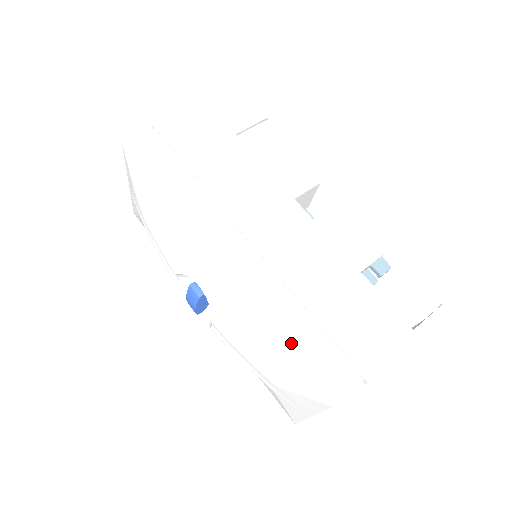
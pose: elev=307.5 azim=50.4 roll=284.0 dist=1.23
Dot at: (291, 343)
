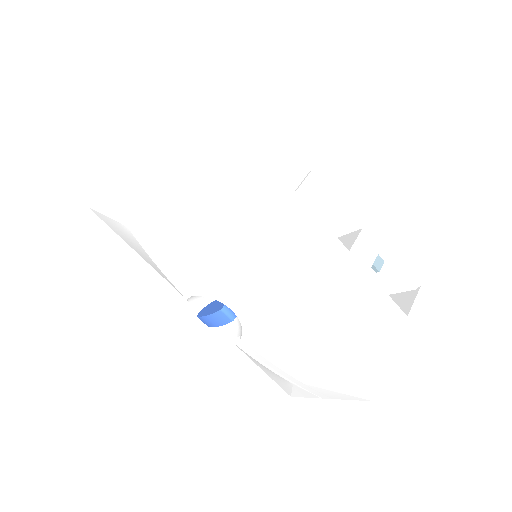
Dot at: (337, 356)
